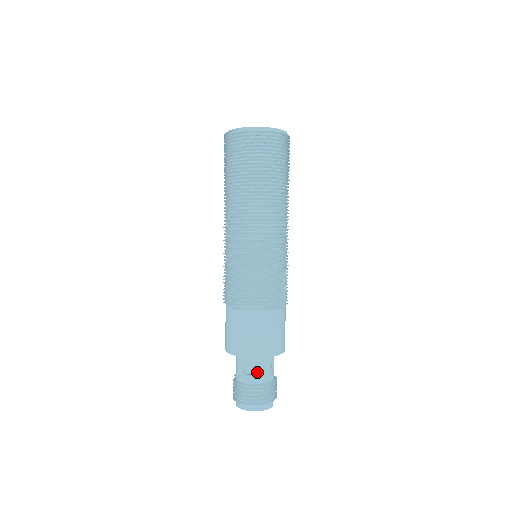
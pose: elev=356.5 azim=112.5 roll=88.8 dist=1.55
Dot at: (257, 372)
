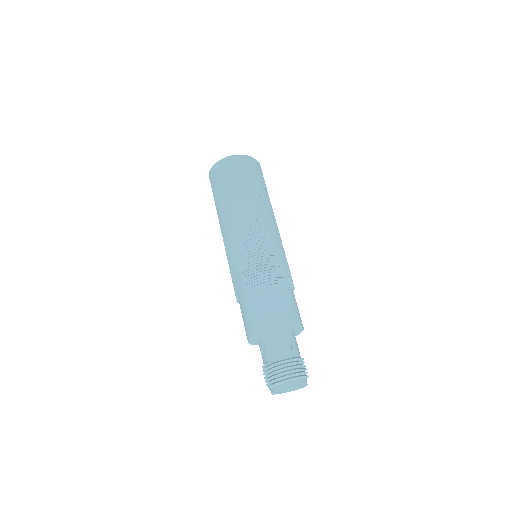
Dot at: (295, 346)
